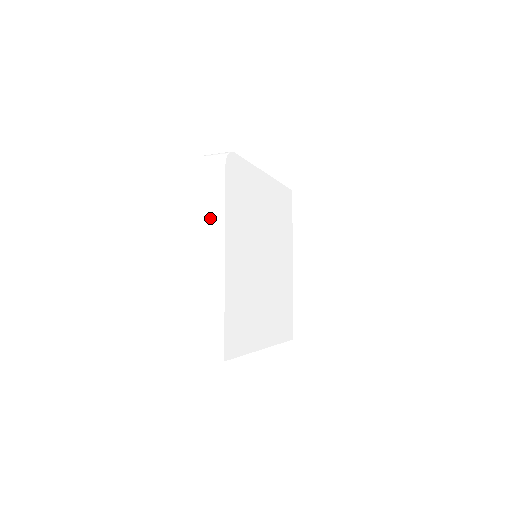
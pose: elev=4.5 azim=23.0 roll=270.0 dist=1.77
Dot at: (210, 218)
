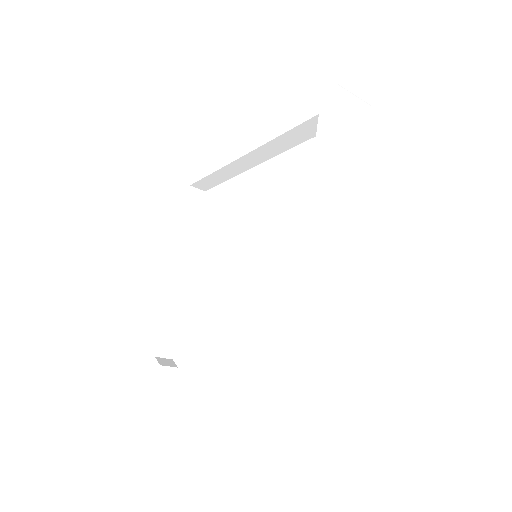
Dot at: (351, 184)
